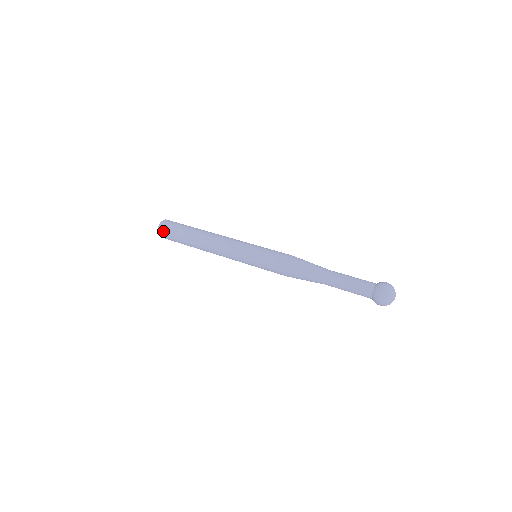
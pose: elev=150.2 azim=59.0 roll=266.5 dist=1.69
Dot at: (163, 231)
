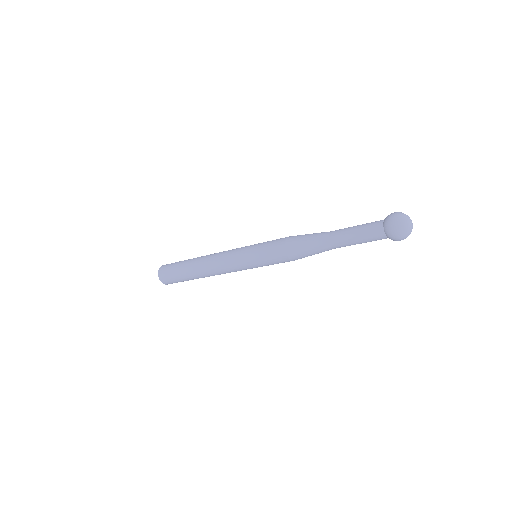
Dot at: (163, 276)
